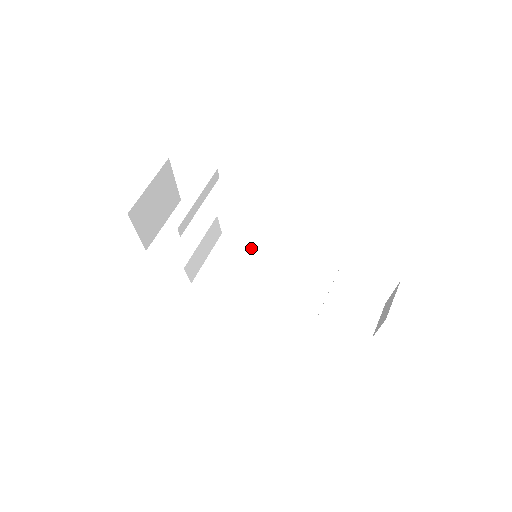
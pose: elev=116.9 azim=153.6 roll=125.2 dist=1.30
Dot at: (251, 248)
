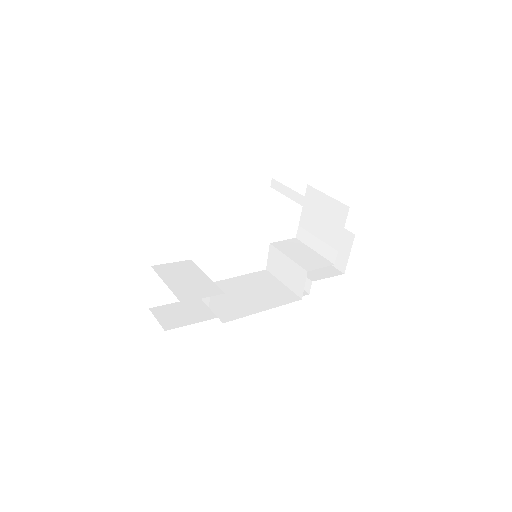
Dot at: (223, 281)
